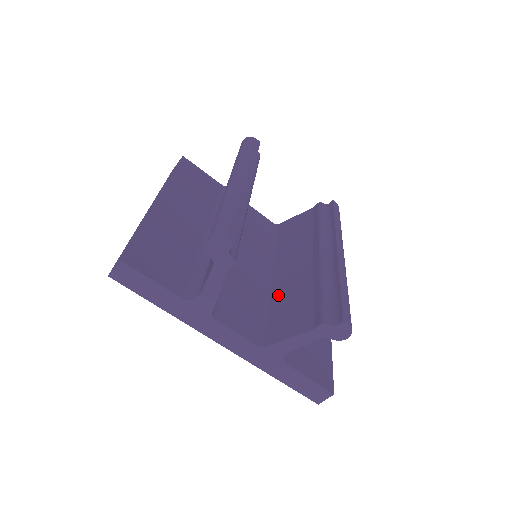
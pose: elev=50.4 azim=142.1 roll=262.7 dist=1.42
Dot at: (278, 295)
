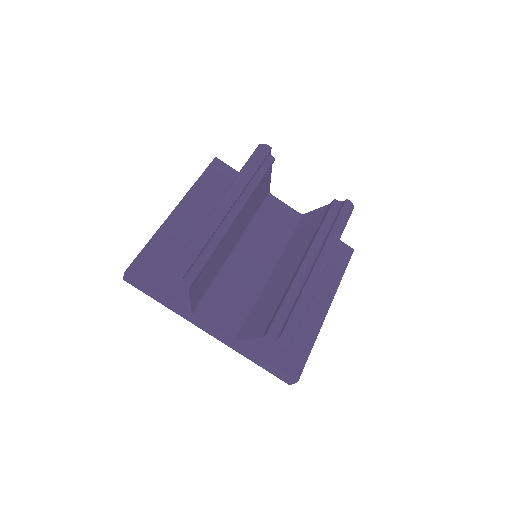
Dot at: (264, 294)
